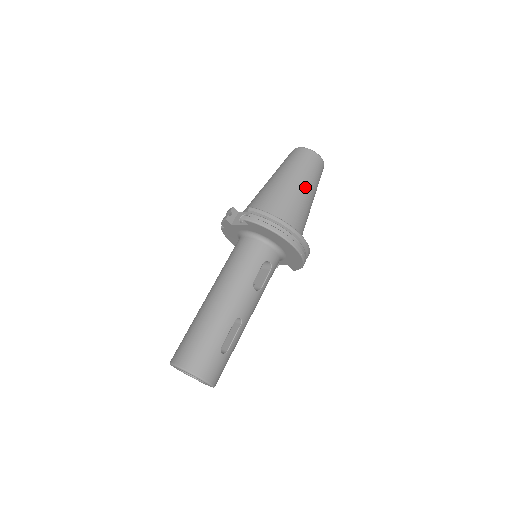
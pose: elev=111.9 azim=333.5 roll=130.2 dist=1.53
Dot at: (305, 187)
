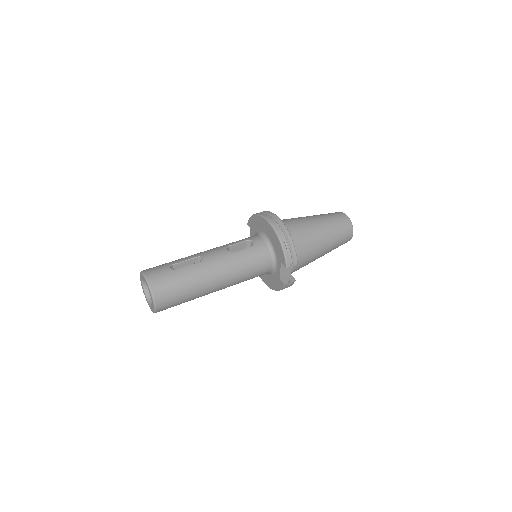
Dot at: (313, 217)
